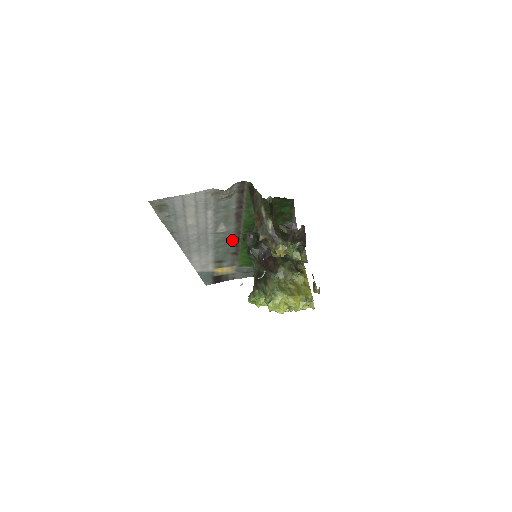
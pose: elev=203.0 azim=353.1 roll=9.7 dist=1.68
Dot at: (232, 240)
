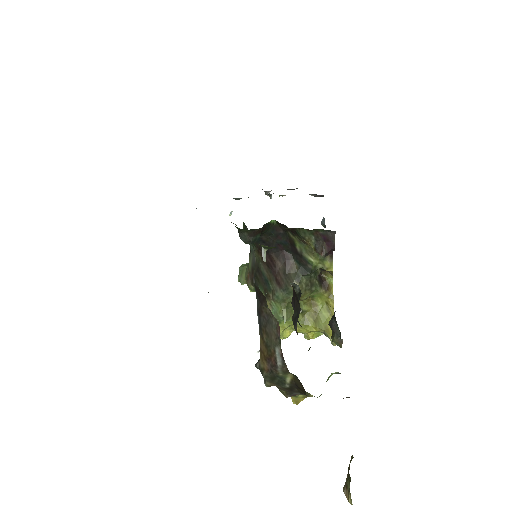
Dot at: occluded
